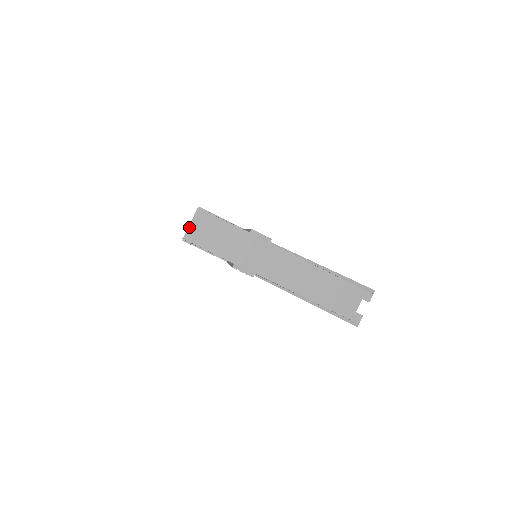
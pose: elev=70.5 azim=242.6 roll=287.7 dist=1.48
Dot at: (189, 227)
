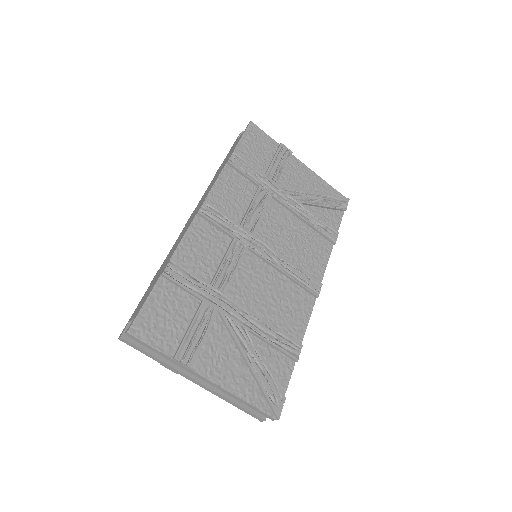
Dot at: (131, 321)
